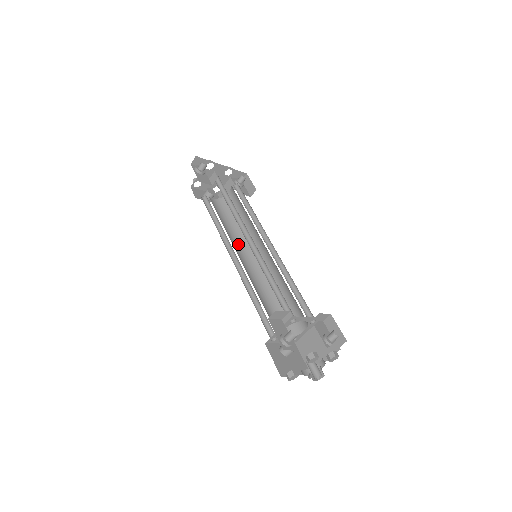
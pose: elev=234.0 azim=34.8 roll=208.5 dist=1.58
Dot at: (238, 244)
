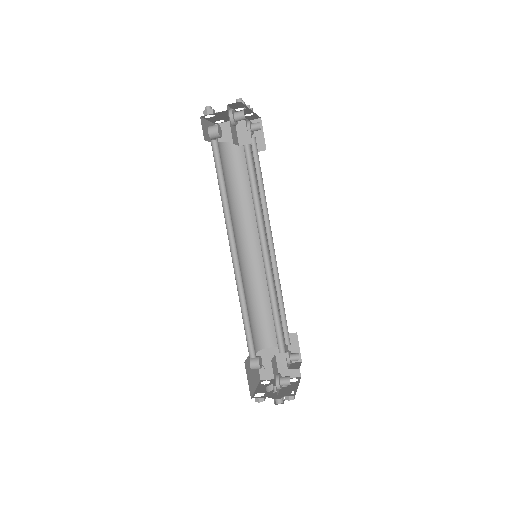
Dot at: (234, 223)
